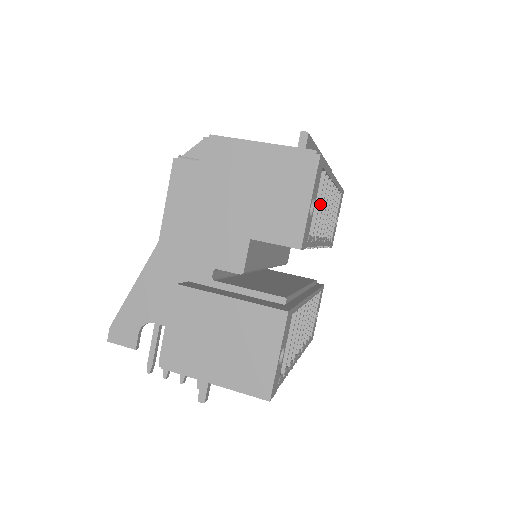
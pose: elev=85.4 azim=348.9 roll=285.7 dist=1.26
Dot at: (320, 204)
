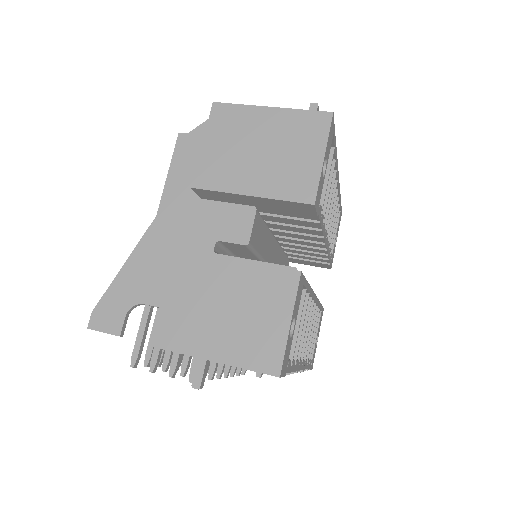
Dot at: (327, 187)
